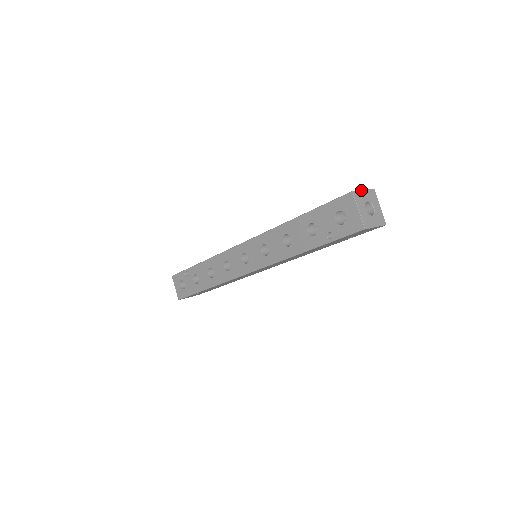
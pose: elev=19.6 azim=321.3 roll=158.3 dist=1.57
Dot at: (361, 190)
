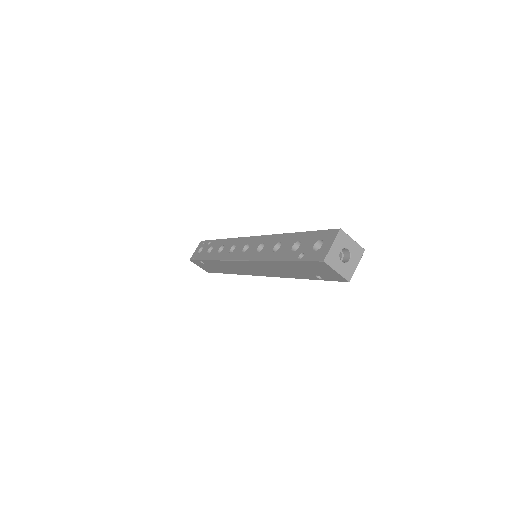
Dot at: (350, 237)
